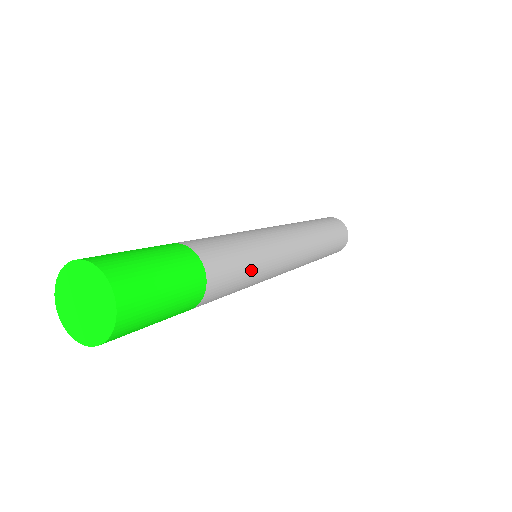
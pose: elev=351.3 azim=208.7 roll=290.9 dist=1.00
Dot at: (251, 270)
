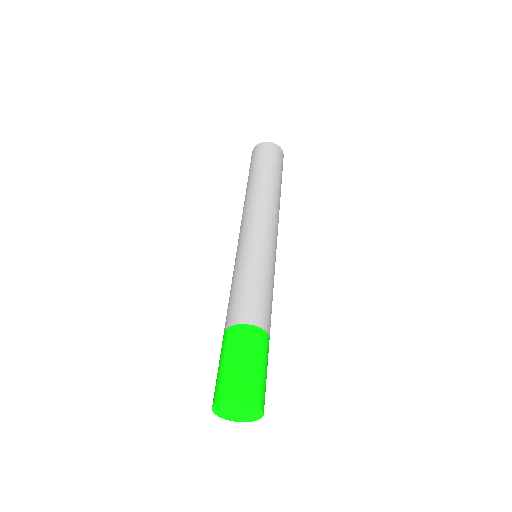
Dot at: occluded
